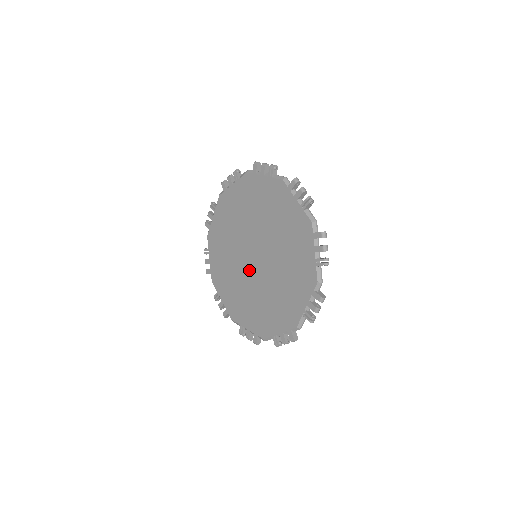
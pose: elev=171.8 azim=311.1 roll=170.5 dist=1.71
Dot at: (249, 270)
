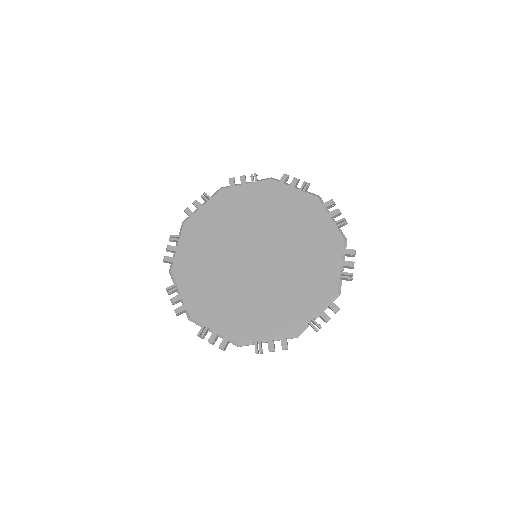
Dot at: (237, 258)
